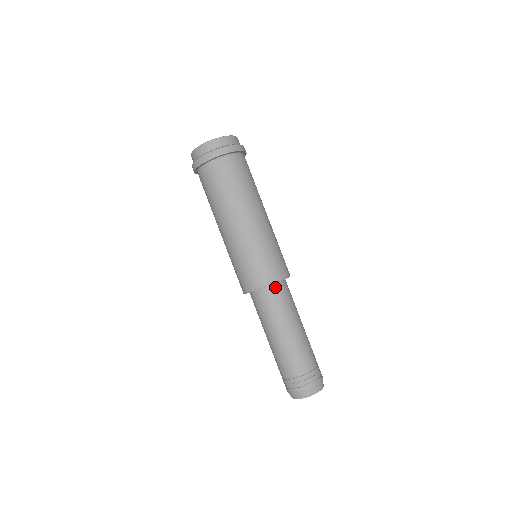
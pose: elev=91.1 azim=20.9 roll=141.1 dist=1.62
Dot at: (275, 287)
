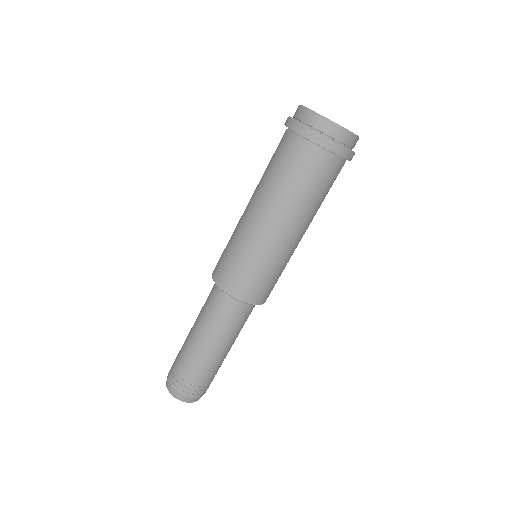
Dot at: (225, 294)
